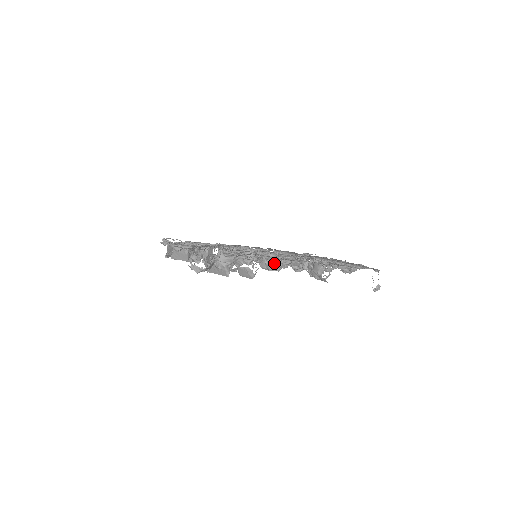
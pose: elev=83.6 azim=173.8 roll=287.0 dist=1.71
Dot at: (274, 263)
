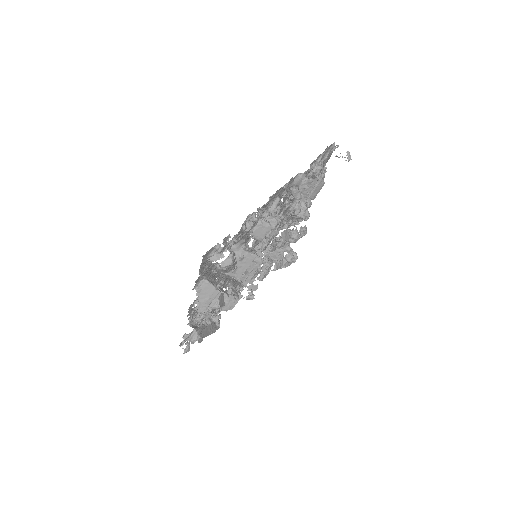
Dot at: (271, 218)
